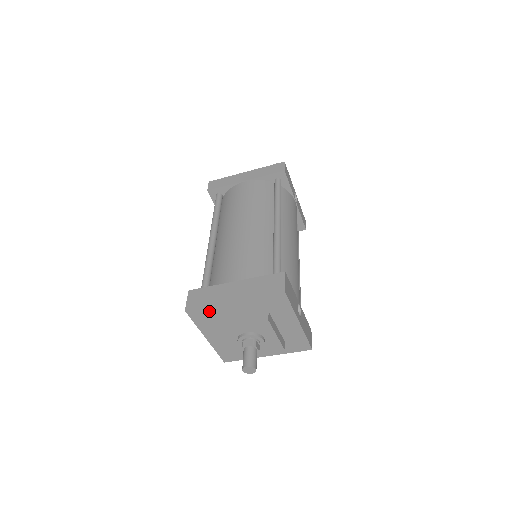
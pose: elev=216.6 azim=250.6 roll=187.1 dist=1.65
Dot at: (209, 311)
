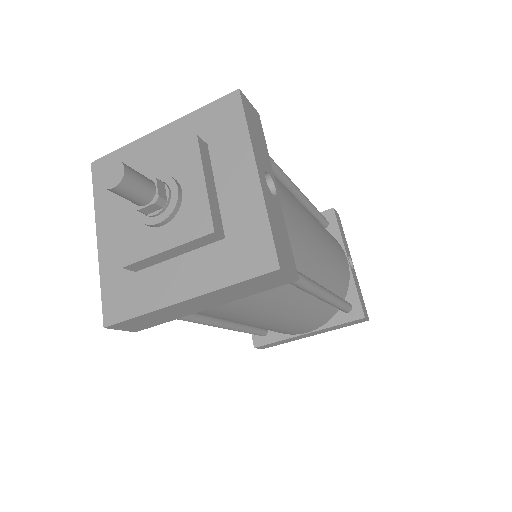
Dot at: (122, 159)
